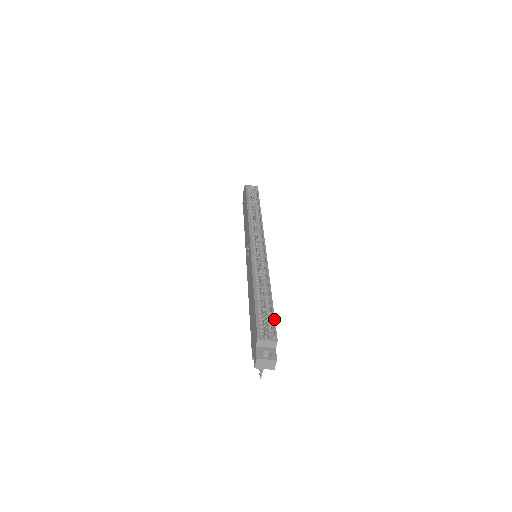
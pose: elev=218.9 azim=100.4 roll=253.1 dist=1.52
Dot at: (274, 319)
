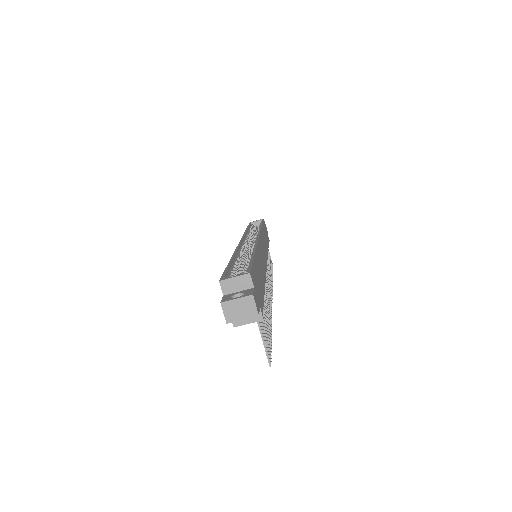
Dot at: (251, 263)
